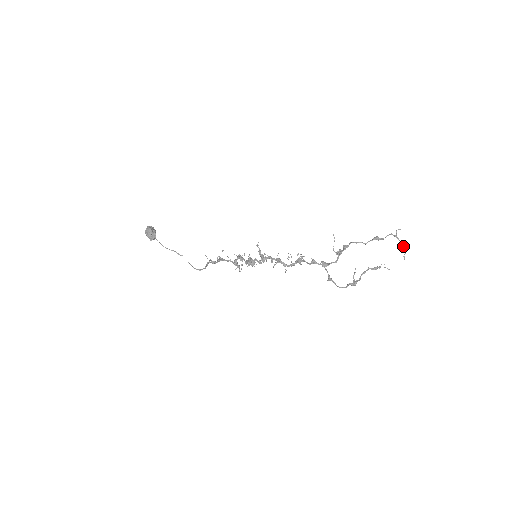
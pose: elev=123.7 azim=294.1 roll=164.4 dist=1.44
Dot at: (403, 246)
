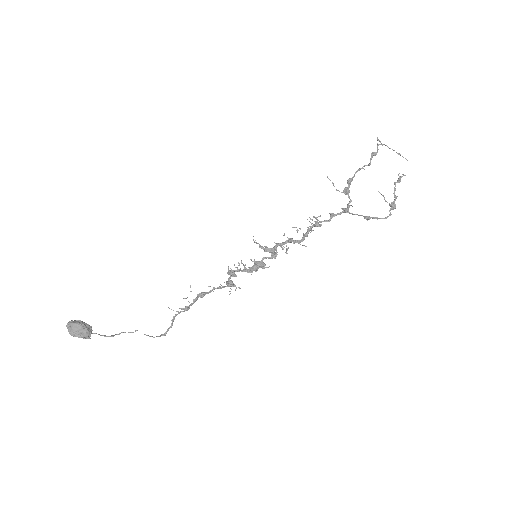
Dot at: (393, 150)
